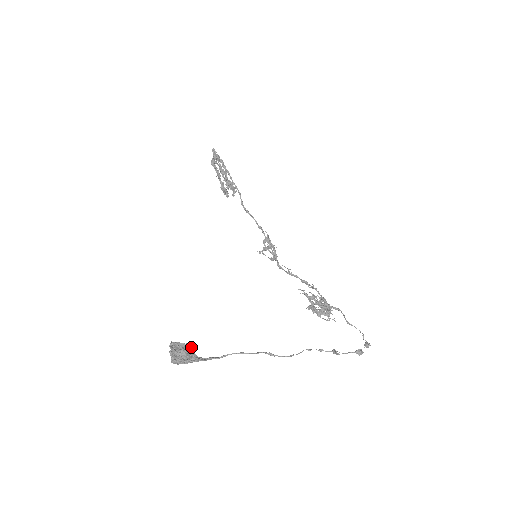
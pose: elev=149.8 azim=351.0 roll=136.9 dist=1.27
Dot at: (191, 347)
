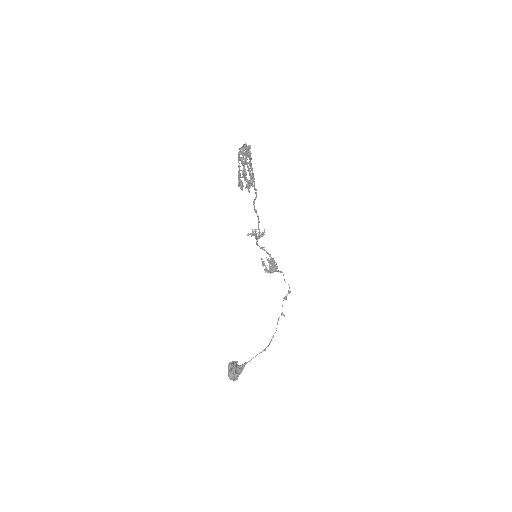
Dot at: occluded
